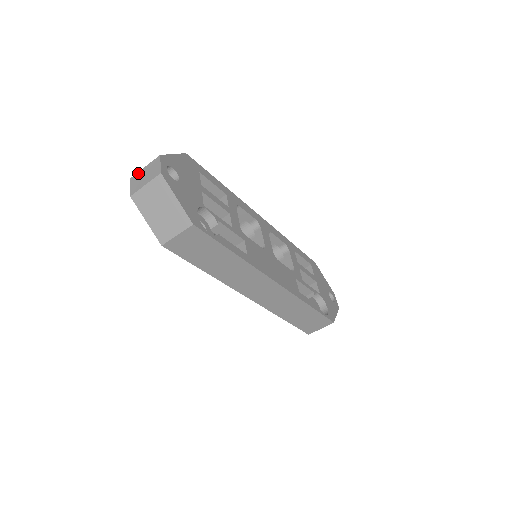
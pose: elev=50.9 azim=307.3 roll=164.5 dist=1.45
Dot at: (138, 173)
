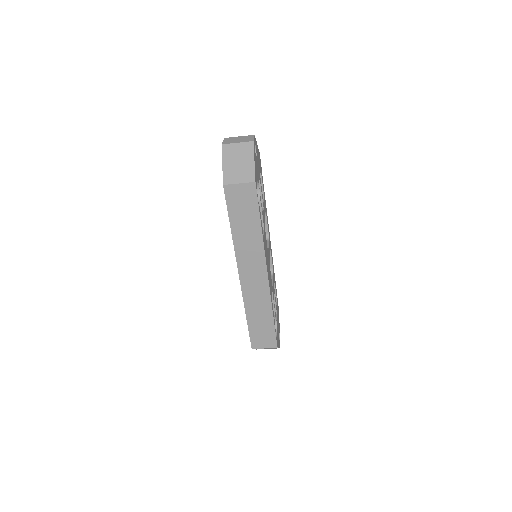
Dot at: (232, 137)
